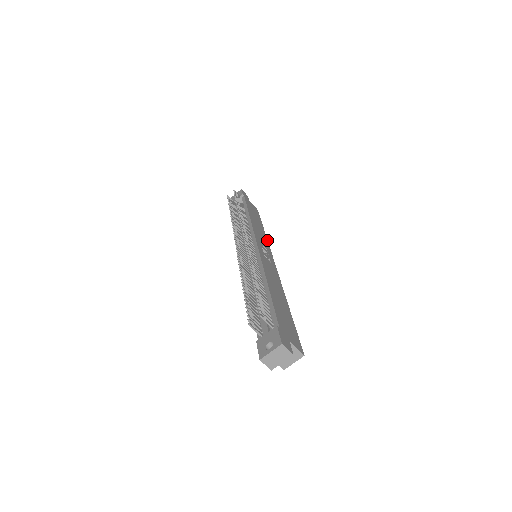
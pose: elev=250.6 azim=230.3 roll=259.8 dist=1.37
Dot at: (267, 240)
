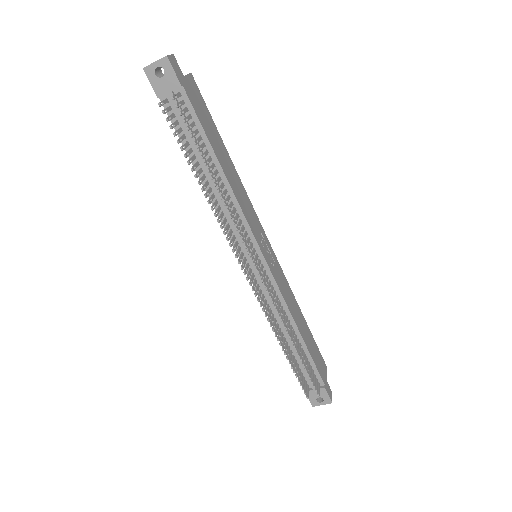
Dot at: (245, 190)
